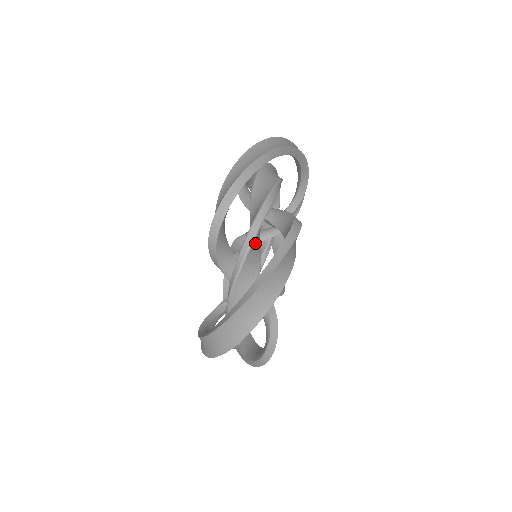
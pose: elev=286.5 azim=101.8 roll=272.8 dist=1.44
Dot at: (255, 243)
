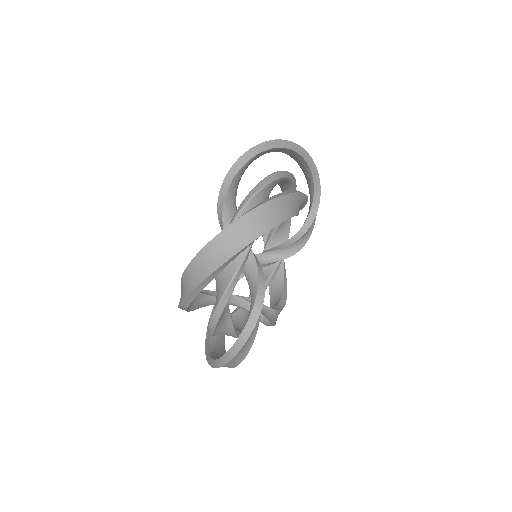
Dot at: (263, 194)
